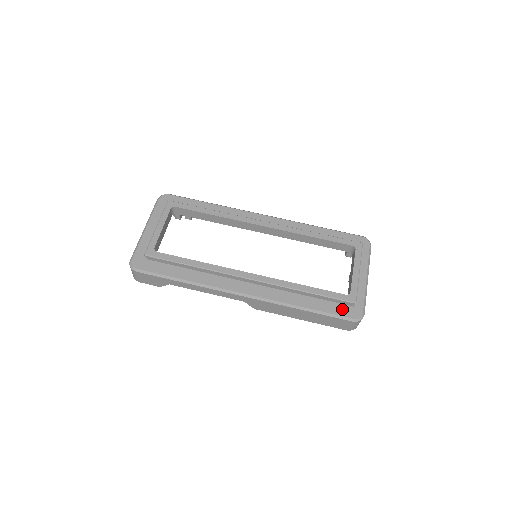
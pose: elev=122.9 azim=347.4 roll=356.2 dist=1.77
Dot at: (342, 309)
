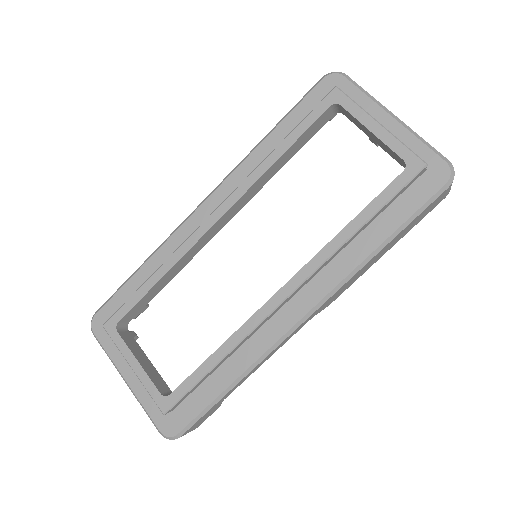
Dot at: (420, 190)
